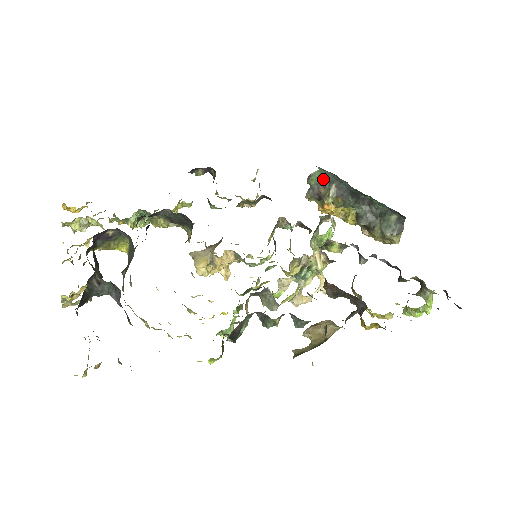
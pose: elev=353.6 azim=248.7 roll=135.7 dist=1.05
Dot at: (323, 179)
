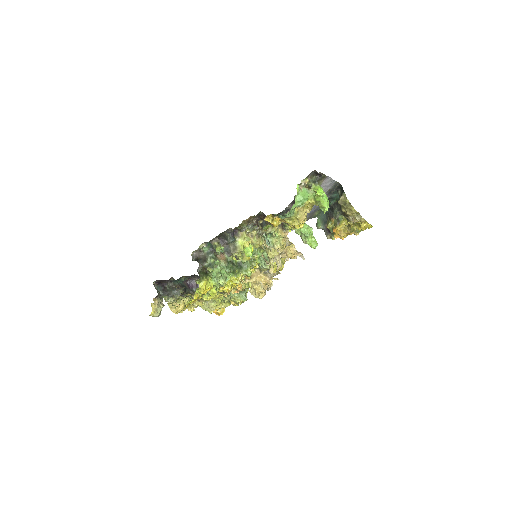
Dot at: (324, 221)
